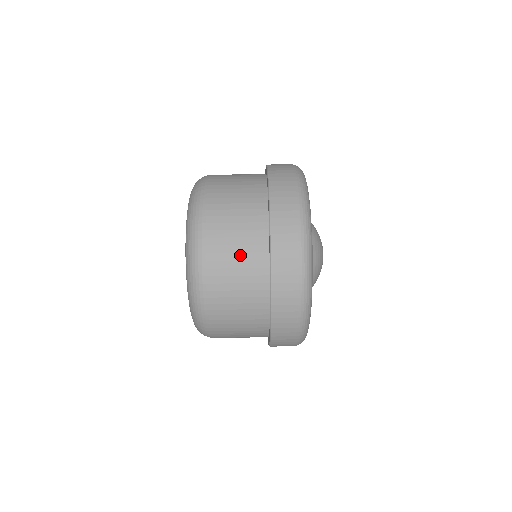
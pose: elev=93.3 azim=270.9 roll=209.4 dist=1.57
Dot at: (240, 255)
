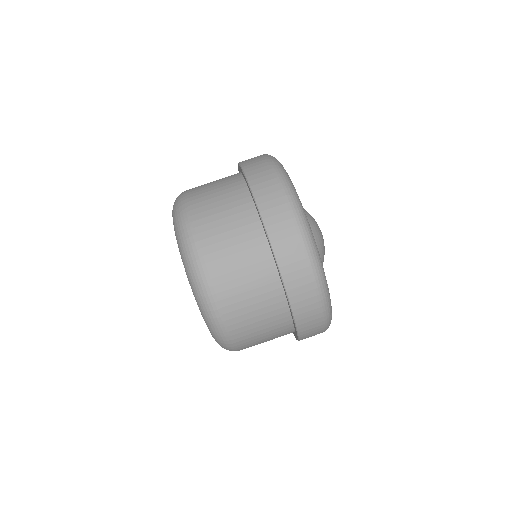
Dot at: (259, 311)
